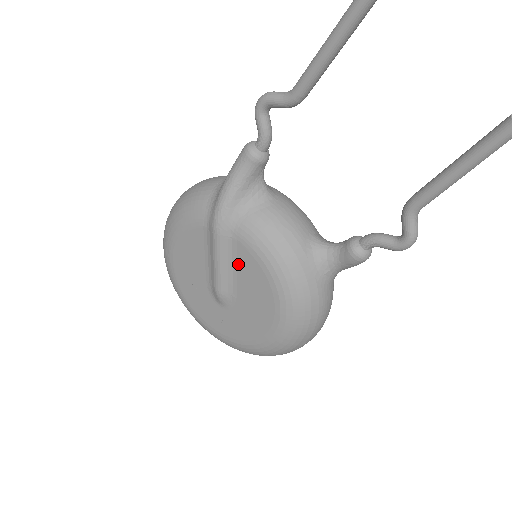
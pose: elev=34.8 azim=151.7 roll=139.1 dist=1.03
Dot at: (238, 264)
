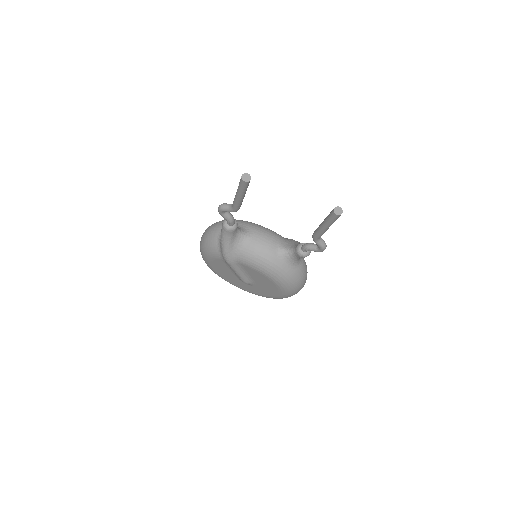
Dot at: (247, 271)
